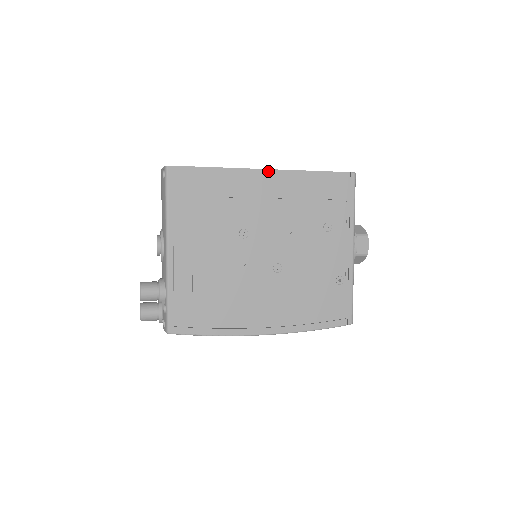
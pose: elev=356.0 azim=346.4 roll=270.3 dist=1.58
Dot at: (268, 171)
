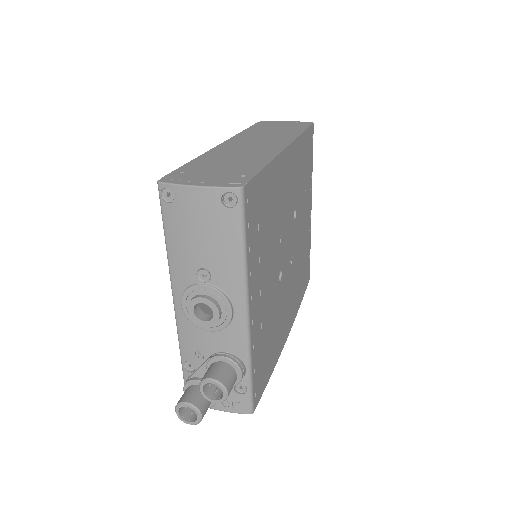
Dot at: (289, 148)
